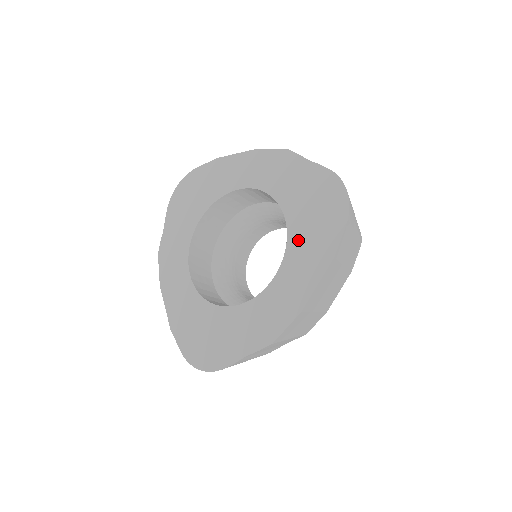
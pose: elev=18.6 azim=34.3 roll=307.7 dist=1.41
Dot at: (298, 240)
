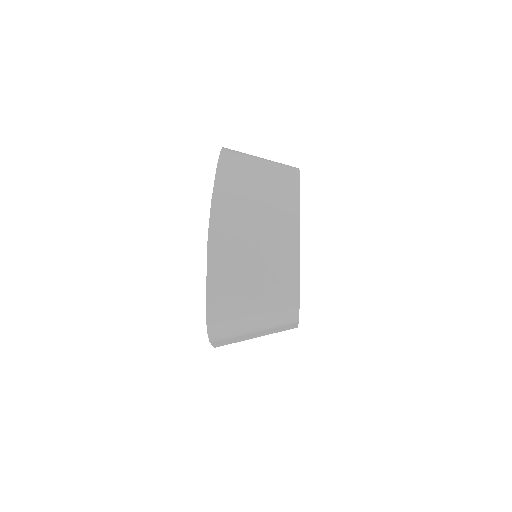
Dot at: occluded
